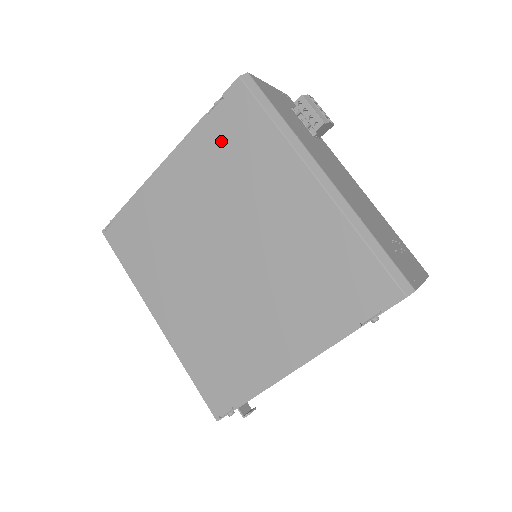
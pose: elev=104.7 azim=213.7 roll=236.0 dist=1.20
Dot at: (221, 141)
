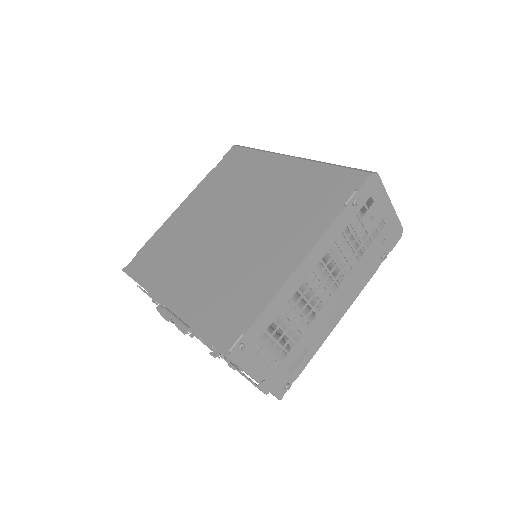
Dot at: (223, 175)
